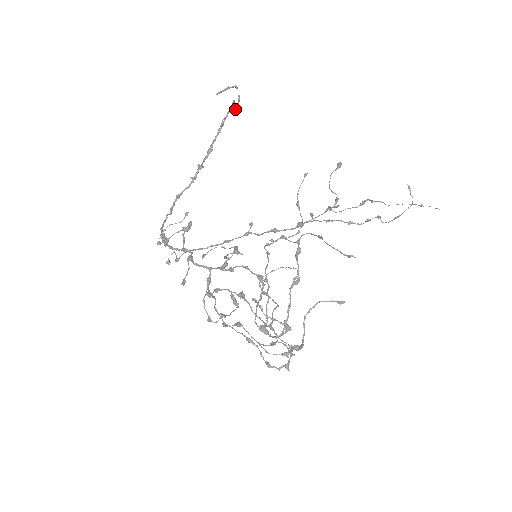
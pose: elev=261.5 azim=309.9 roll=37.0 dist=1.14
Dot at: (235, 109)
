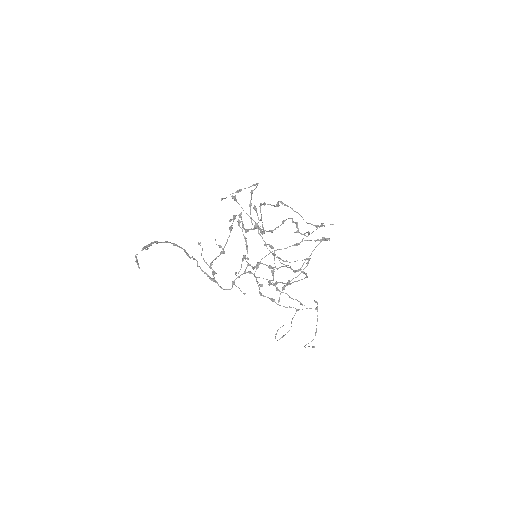
Dot at: (149, 245)
